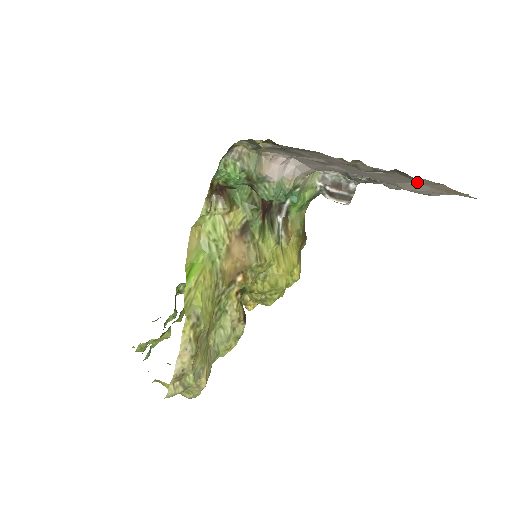
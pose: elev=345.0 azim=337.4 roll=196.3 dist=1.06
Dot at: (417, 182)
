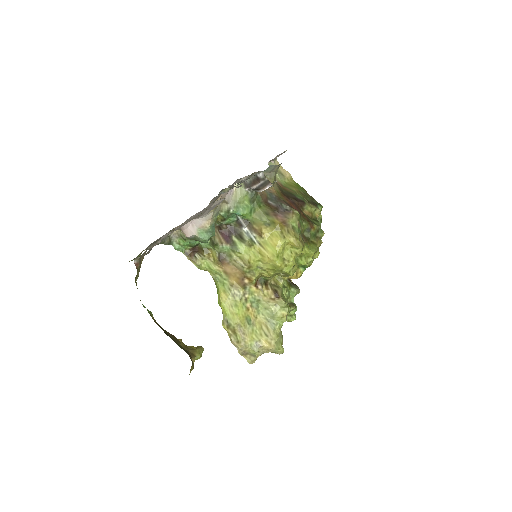
Dot at: occluded
